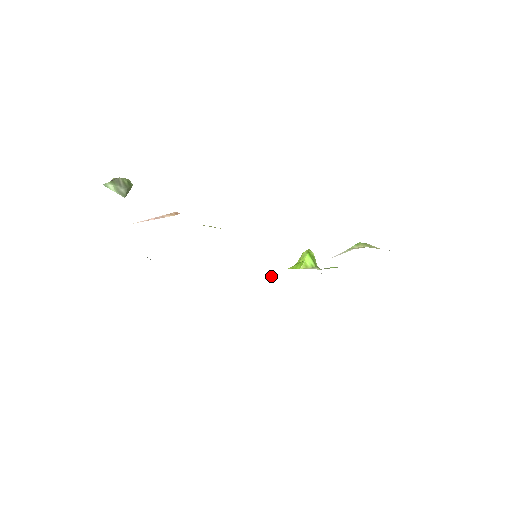
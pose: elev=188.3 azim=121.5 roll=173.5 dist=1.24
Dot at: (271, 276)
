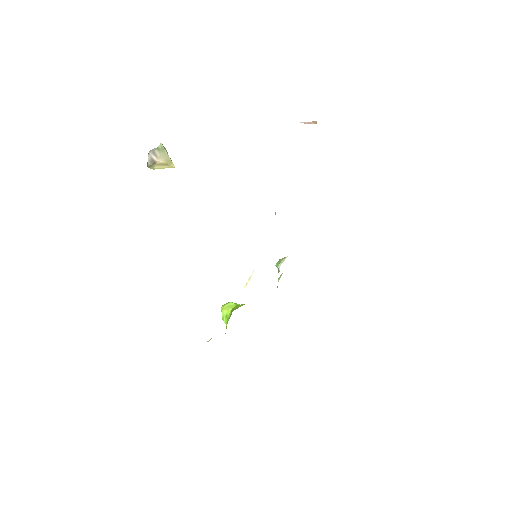
Dot at: (207, 341)
